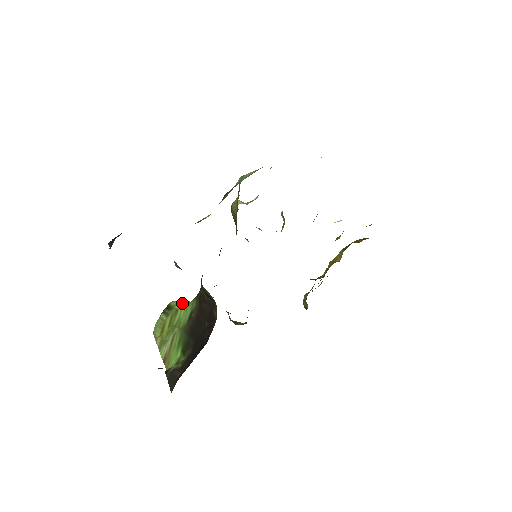
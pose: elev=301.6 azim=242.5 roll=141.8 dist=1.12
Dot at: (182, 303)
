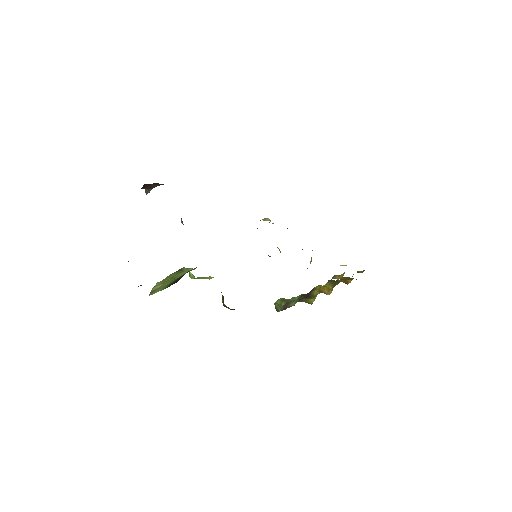
Dot at: (189, 268)
